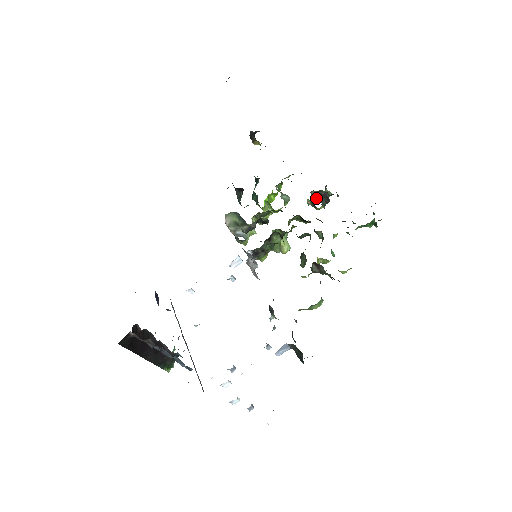
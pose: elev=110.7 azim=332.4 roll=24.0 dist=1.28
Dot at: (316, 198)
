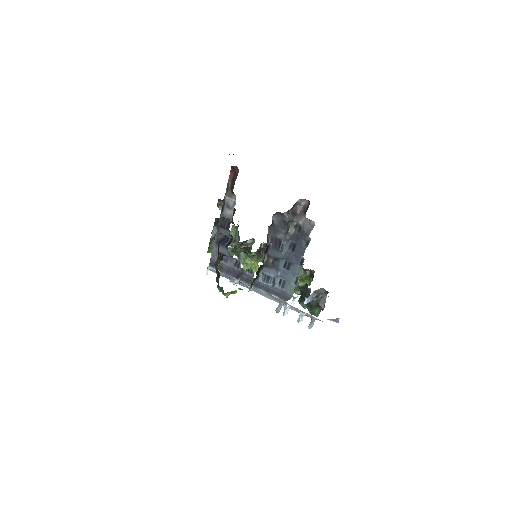
Dot at: occluded
